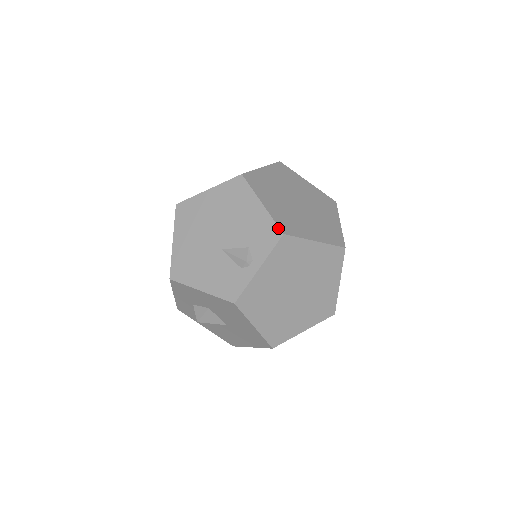
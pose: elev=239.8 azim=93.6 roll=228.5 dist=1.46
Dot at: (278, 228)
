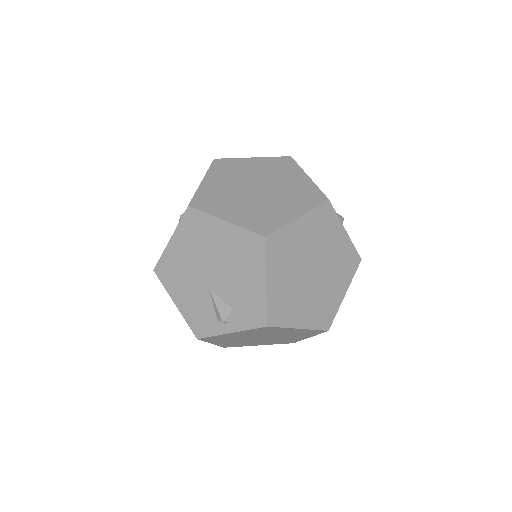
Dot at: (266, 318)
